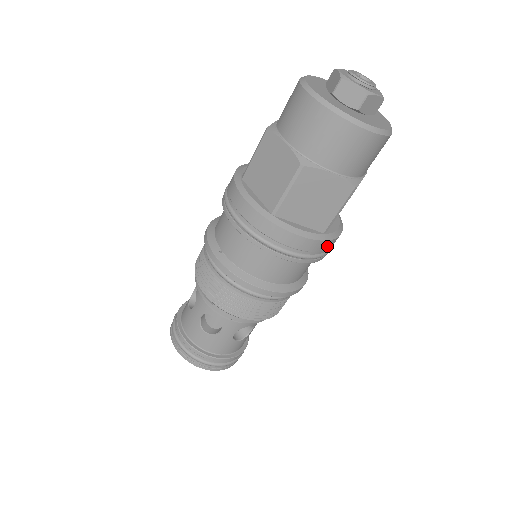
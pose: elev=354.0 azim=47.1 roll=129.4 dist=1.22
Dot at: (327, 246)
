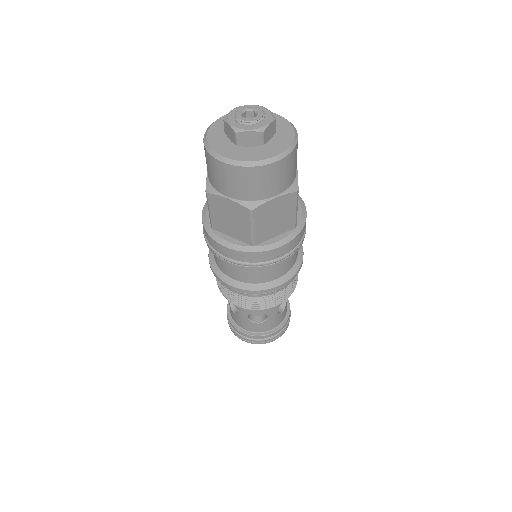
Dot at: (261, 257)
